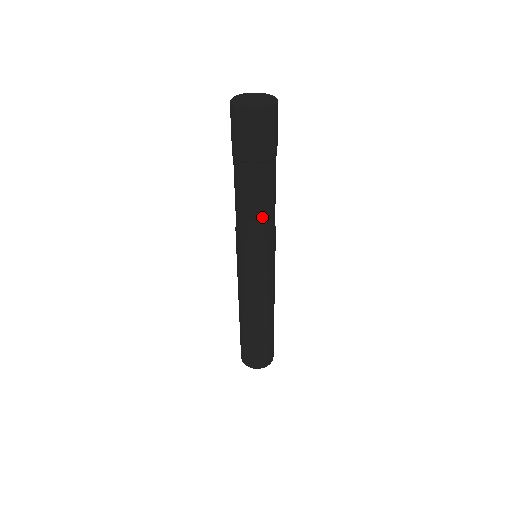
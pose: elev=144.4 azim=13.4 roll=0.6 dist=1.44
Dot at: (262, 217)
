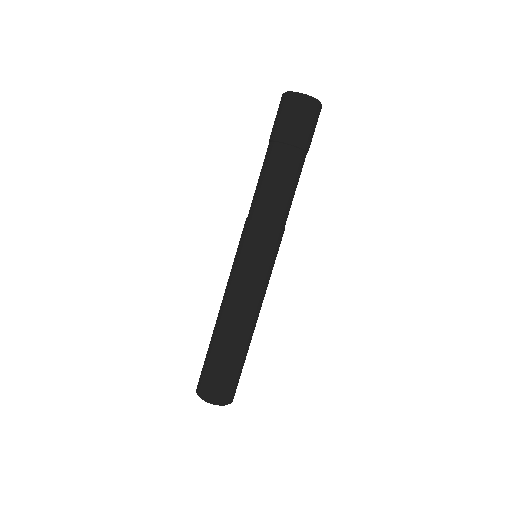
Dot at: (282, 204)
